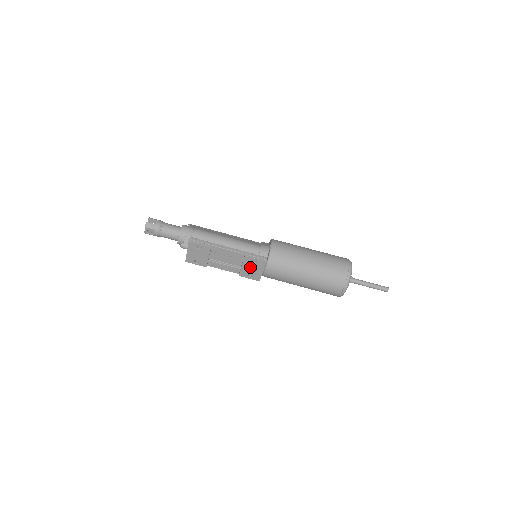
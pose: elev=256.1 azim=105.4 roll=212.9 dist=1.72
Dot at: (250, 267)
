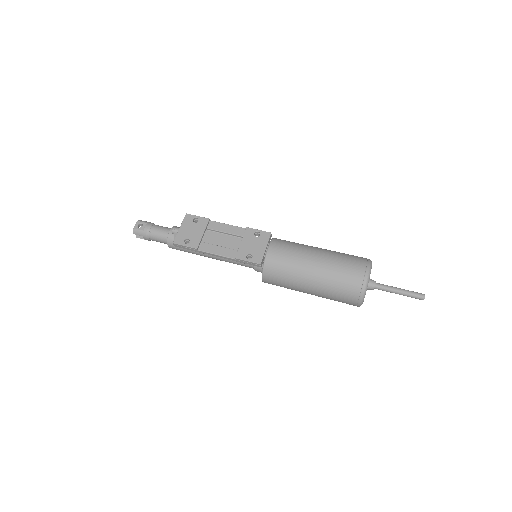
Dot at: (251, 243)
